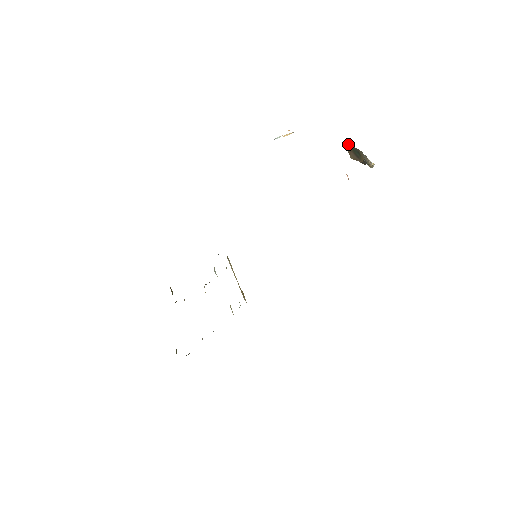
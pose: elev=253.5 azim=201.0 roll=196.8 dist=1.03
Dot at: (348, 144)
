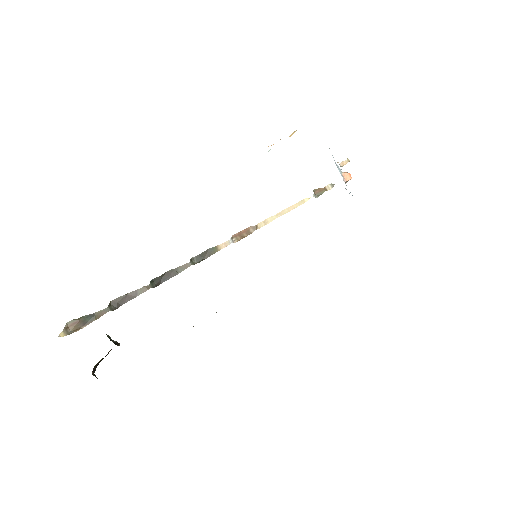
Dot at: (76, 319)
